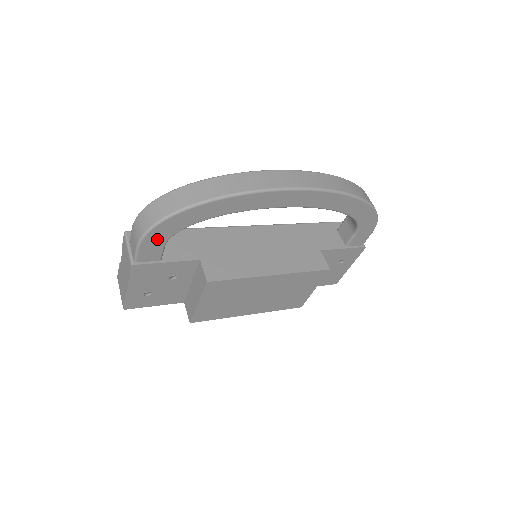
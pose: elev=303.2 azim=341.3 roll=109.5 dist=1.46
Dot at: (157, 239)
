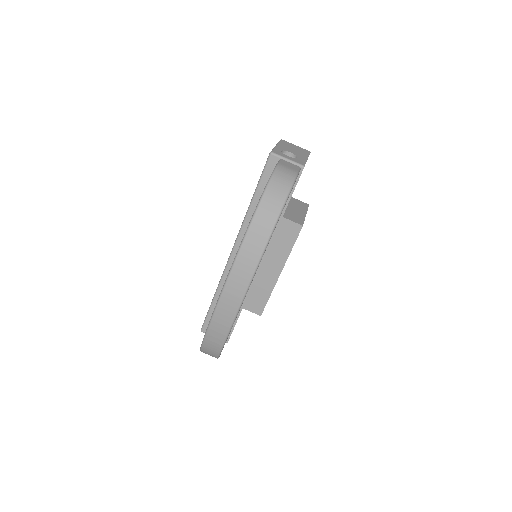
Dot at: occluded
